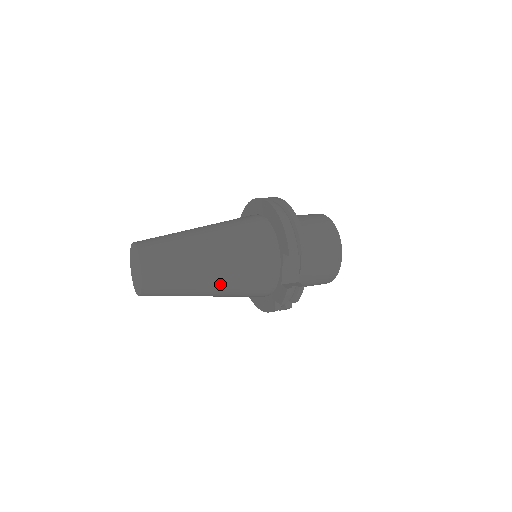
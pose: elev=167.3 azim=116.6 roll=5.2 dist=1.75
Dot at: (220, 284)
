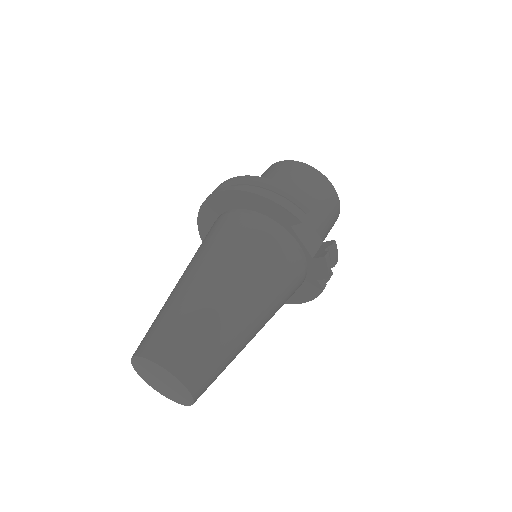
Dot at: (260, 313)
